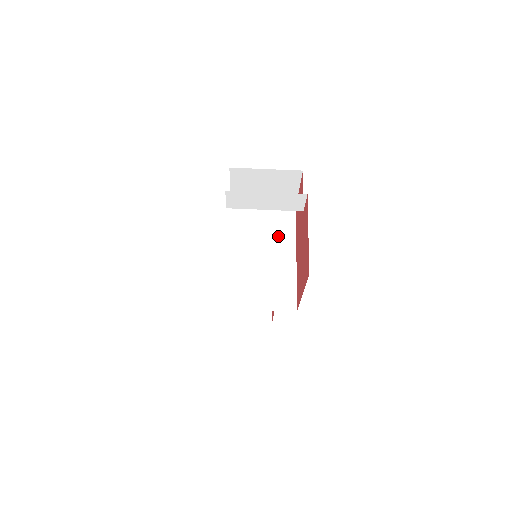
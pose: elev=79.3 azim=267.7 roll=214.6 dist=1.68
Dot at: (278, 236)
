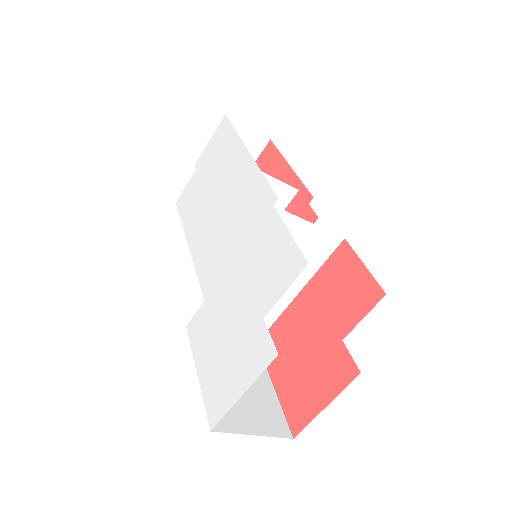
Dot at: occluded
